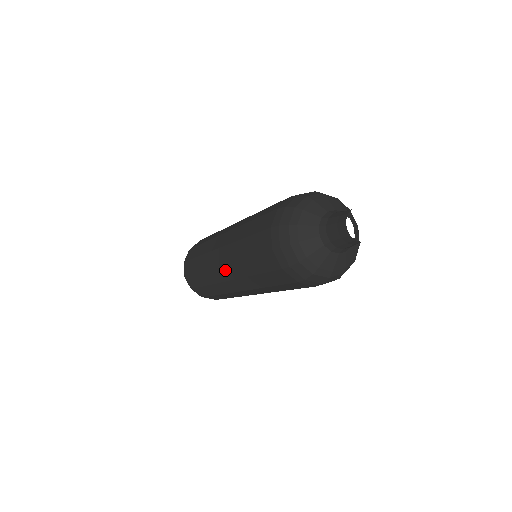
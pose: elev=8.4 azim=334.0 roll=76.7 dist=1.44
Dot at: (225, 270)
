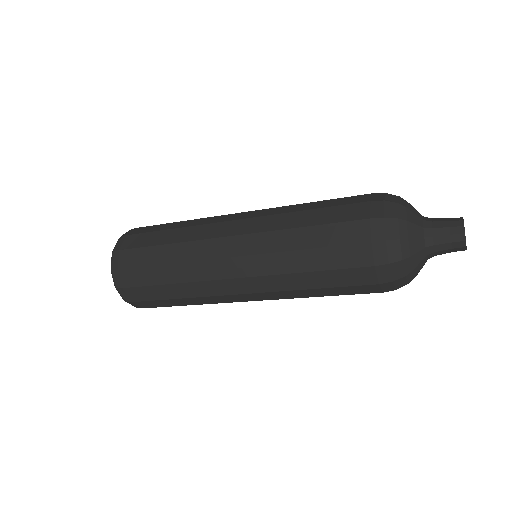
Dot at: (253, 296)
